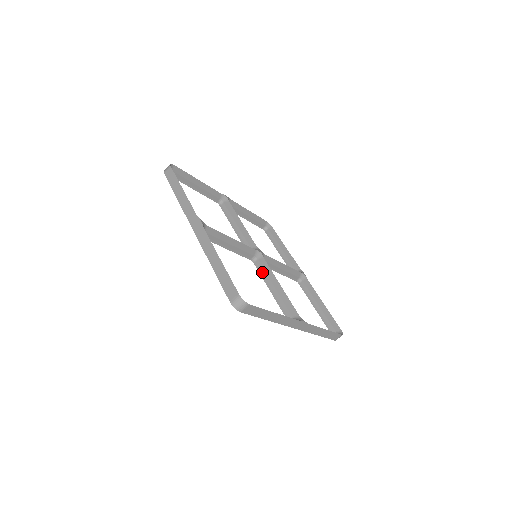
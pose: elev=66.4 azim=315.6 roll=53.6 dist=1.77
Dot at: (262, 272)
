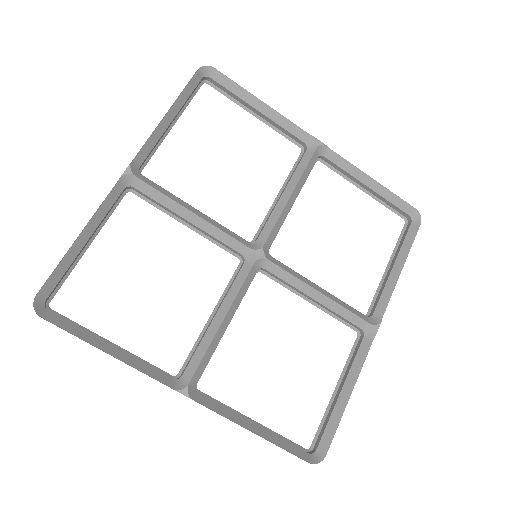
Dot at: (283, 283)
